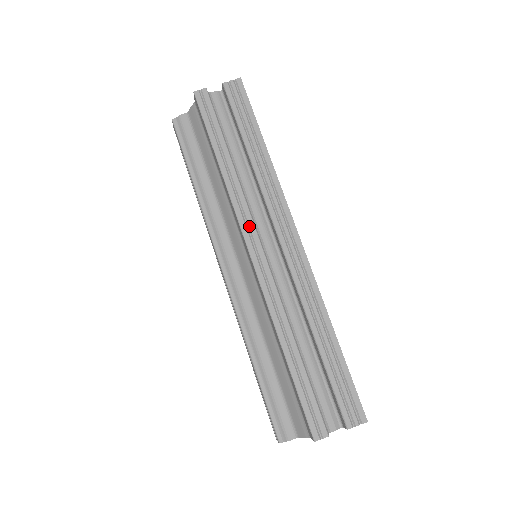
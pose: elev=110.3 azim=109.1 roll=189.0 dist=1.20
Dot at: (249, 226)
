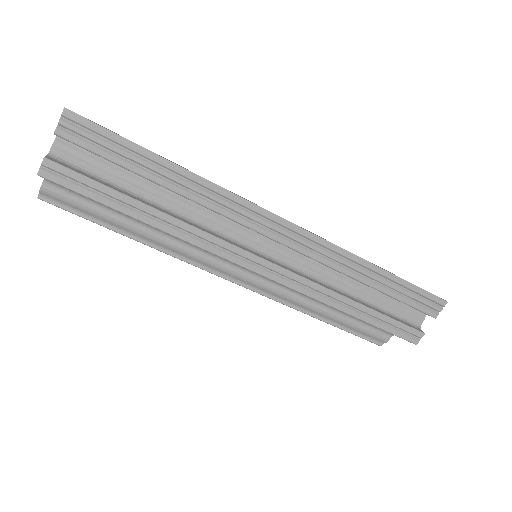
Dot at: (234, 253)
